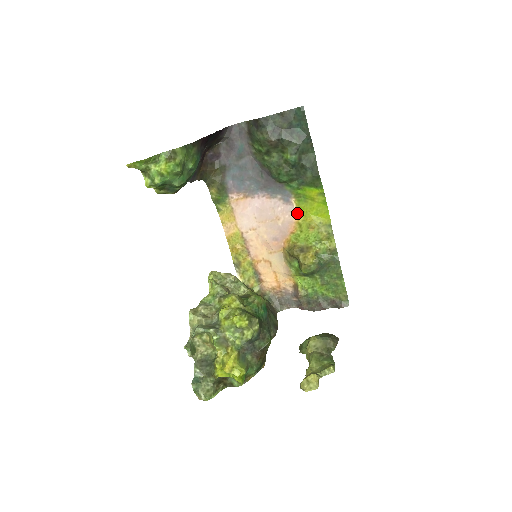
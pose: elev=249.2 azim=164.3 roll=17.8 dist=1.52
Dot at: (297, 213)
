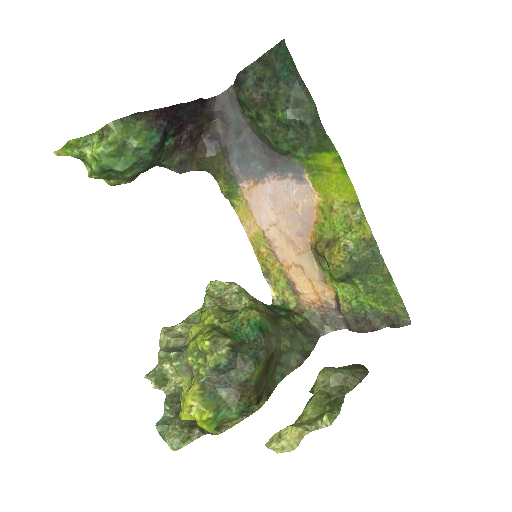
Dot at: (315, 193)
